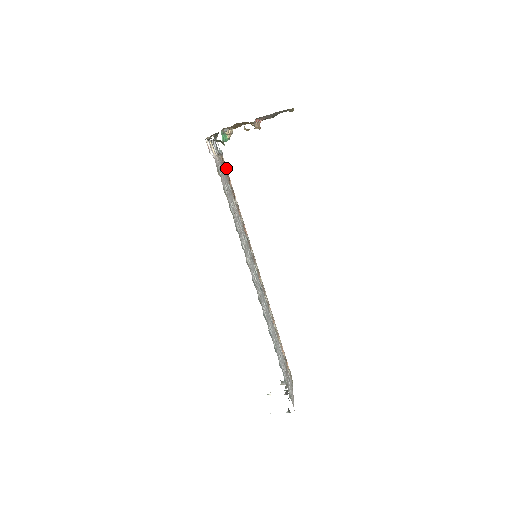
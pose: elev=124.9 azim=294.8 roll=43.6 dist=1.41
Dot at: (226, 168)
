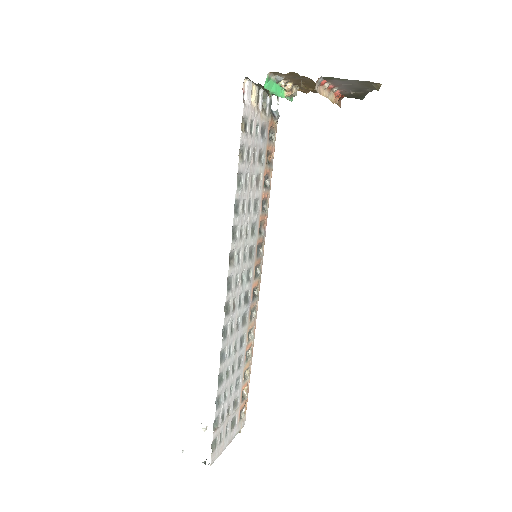
Dot at: (275, 137)
